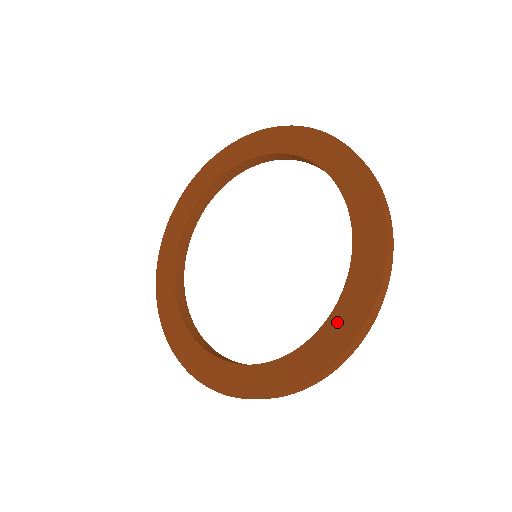
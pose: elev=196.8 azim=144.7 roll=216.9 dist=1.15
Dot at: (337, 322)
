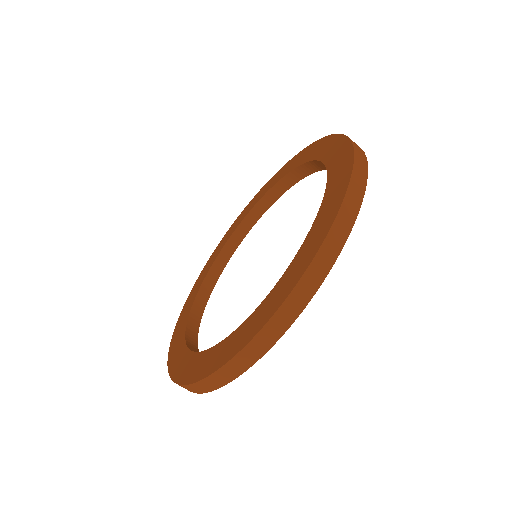
Dot at: (240, 332)
